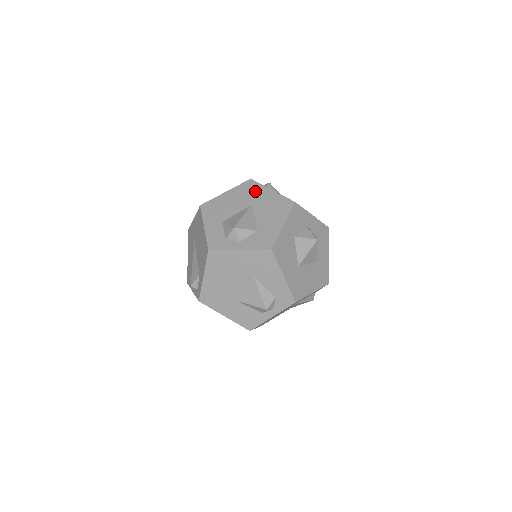
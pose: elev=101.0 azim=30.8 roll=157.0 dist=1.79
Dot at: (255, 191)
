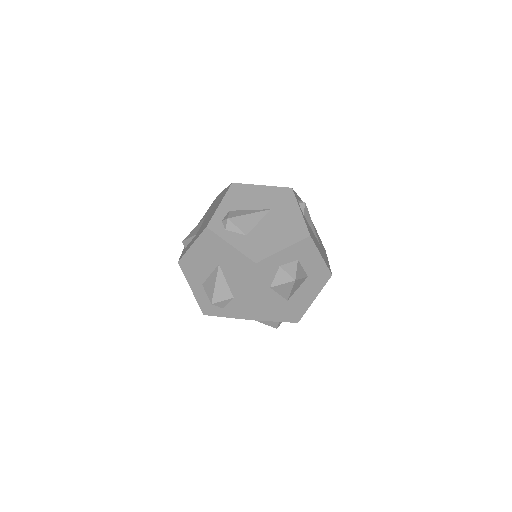
Dot at: (216, 246)
